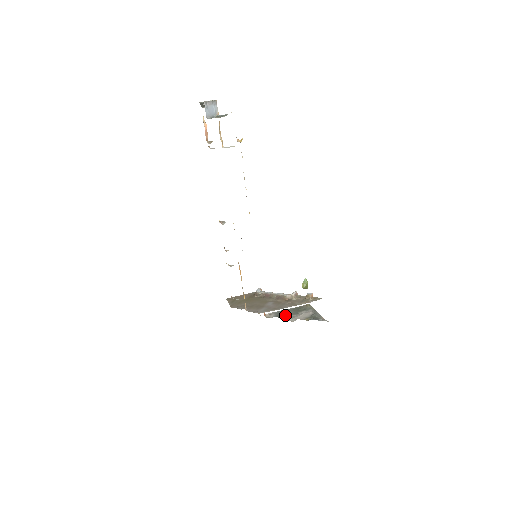
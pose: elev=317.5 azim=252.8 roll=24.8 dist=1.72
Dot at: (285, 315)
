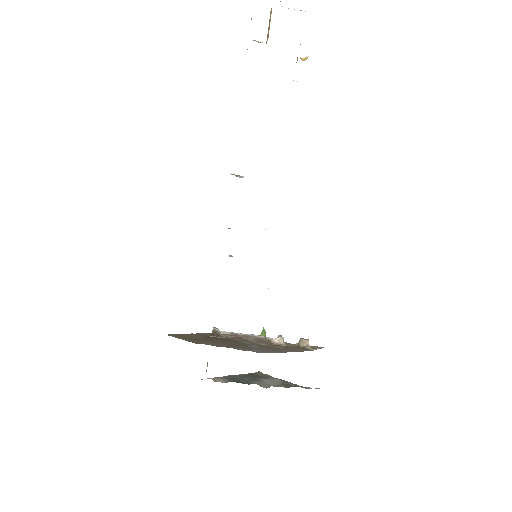
Dot at: (244, 380)
